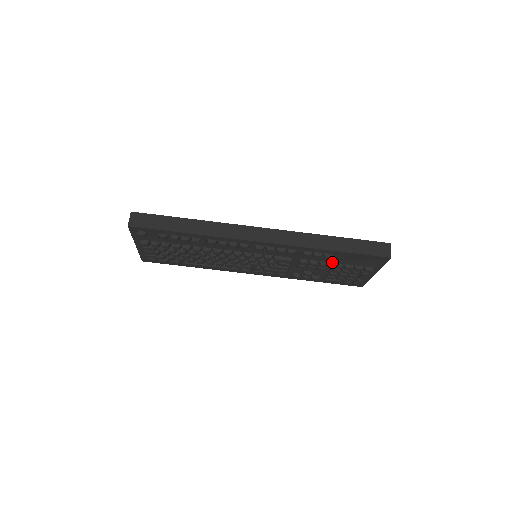
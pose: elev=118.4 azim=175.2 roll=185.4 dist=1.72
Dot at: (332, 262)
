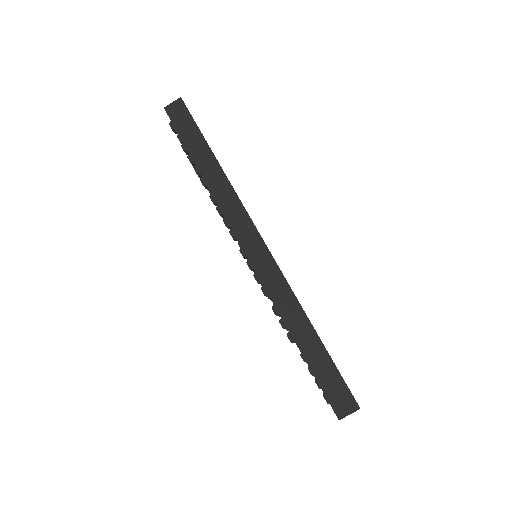
Dot at: occluded
